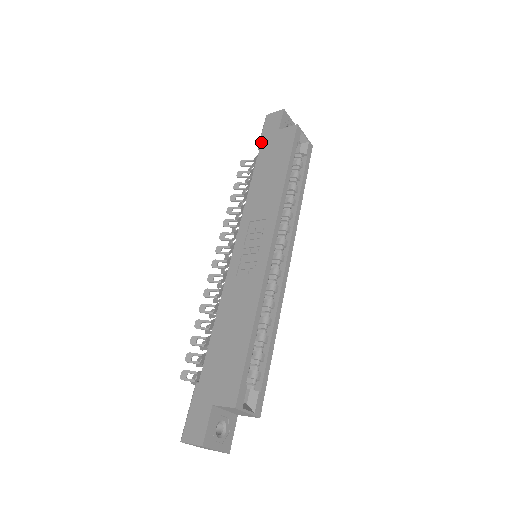
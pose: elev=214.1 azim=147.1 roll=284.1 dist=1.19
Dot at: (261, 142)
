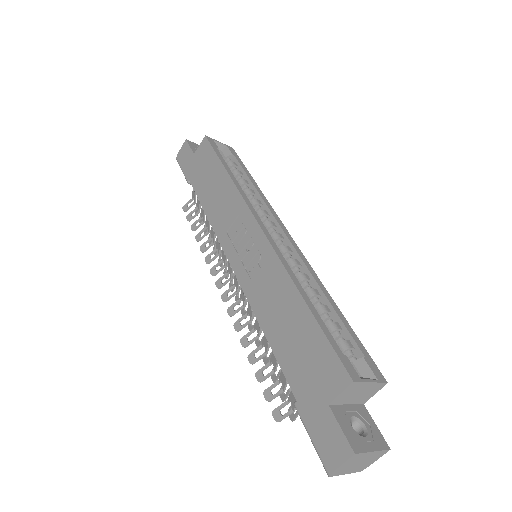
Dot at: (187, 176)
